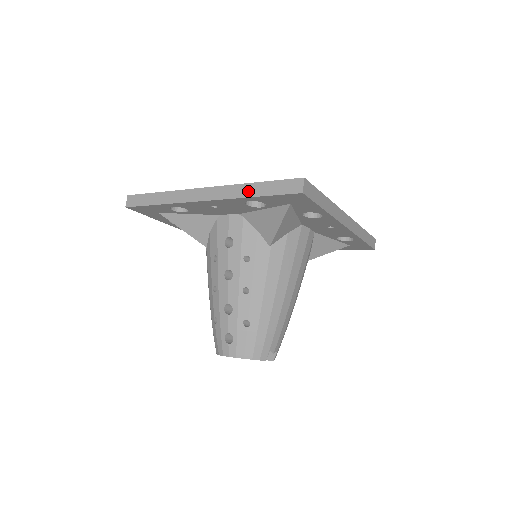
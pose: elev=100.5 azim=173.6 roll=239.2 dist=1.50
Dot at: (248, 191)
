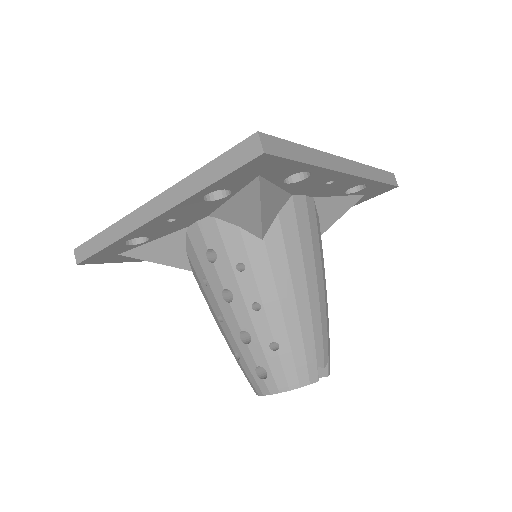
Dot at: (197, 183)
